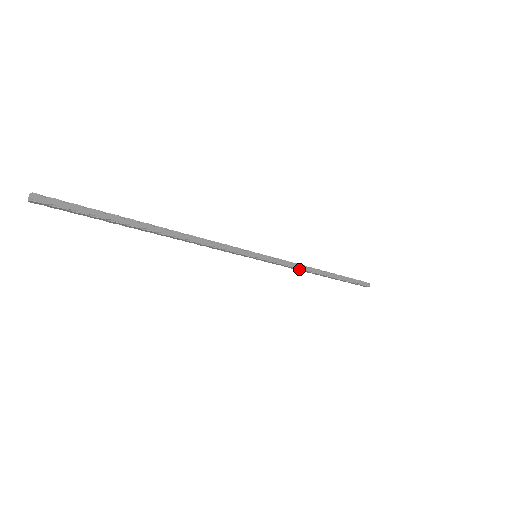
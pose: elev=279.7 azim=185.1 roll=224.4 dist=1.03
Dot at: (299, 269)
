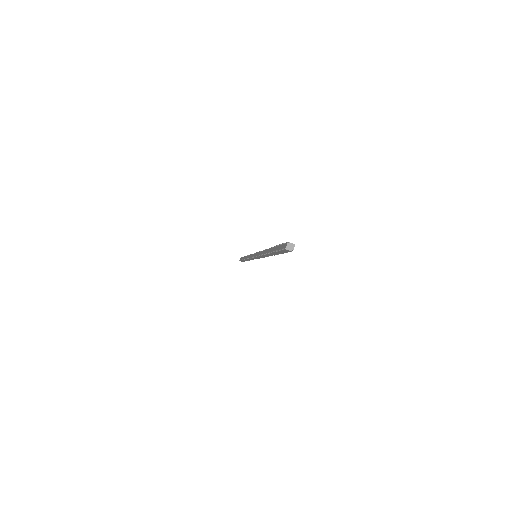
Dot at: occluded
